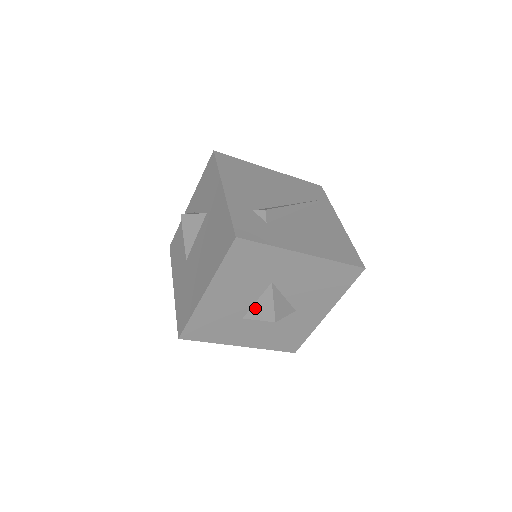
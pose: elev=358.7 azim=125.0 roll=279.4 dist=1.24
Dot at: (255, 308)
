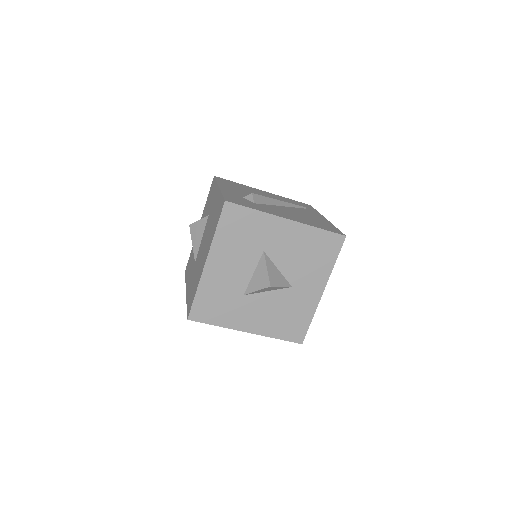
Dot at: (253, 281)
